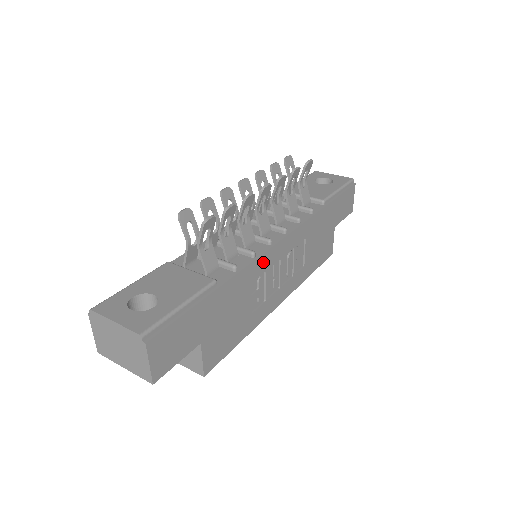
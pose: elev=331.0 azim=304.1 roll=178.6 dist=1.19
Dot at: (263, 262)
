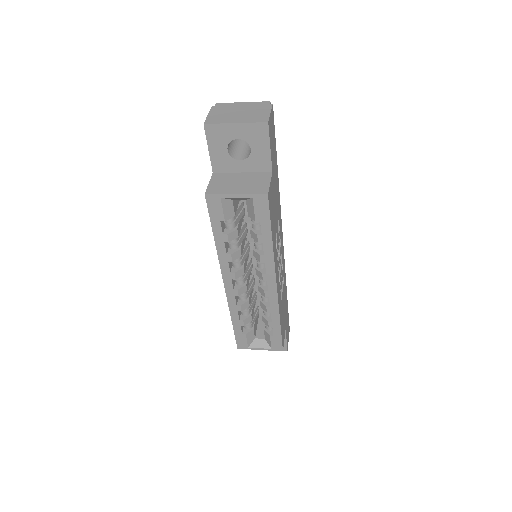
Dot at: (280, 226)
